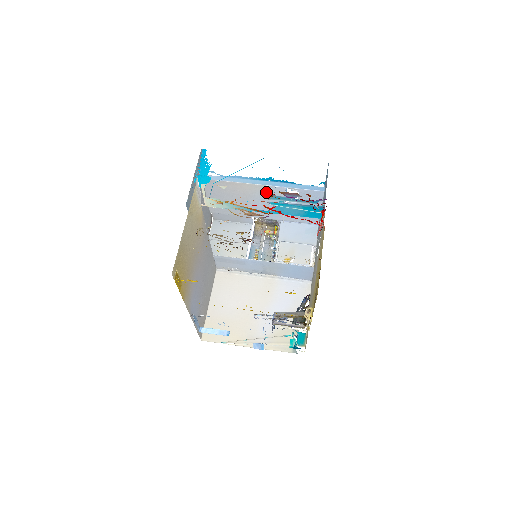
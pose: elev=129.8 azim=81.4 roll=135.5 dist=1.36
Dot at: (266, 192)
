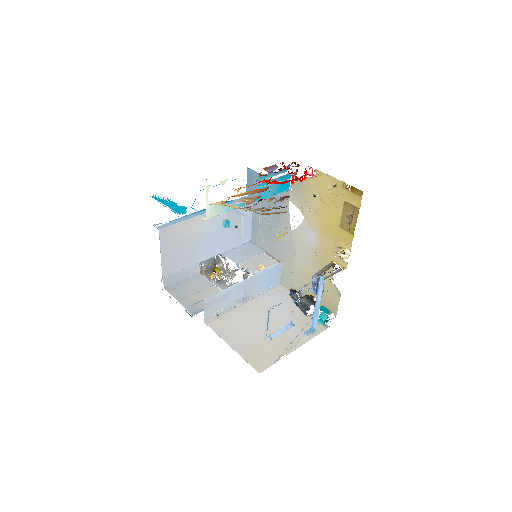
Dot at: (212, 220)
